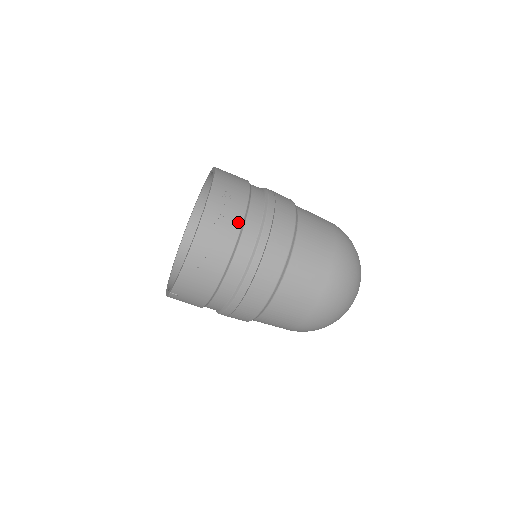
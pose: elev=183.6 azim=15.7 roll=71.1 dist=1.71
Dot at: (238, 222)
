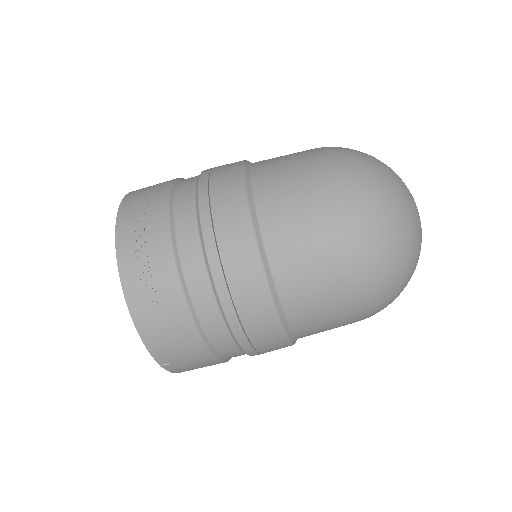
Dot at: (163, 225)
